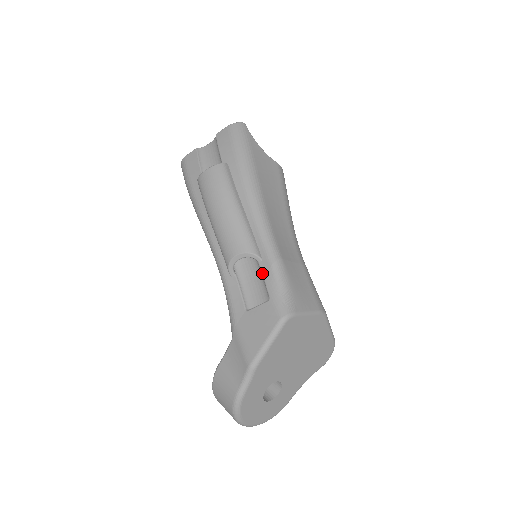
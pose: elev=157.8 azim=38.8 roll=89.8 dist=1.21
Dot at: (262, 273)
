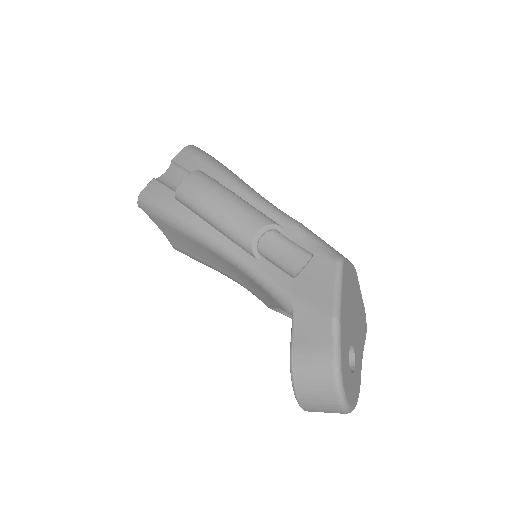
Dot at: (291, 239)
